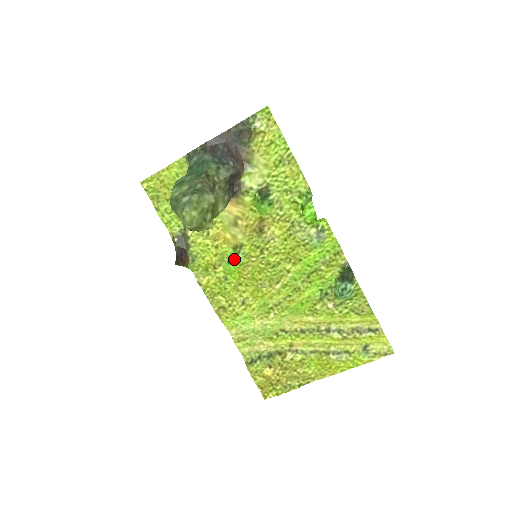
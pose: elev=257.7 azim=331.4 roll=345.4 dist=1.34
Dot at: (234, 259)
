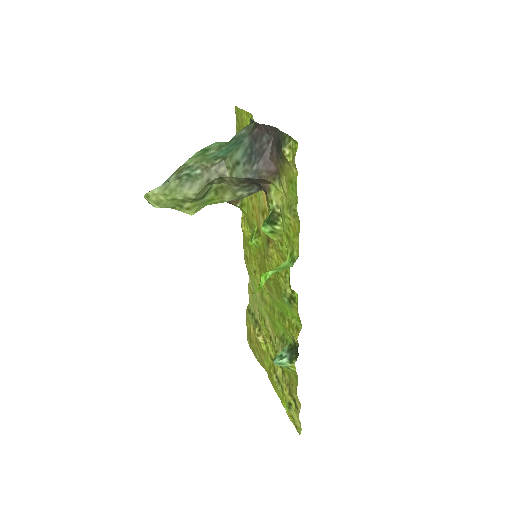
Dot at: (252, 238)
